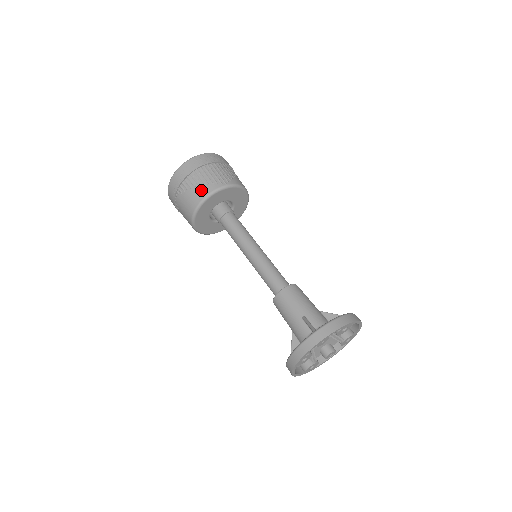
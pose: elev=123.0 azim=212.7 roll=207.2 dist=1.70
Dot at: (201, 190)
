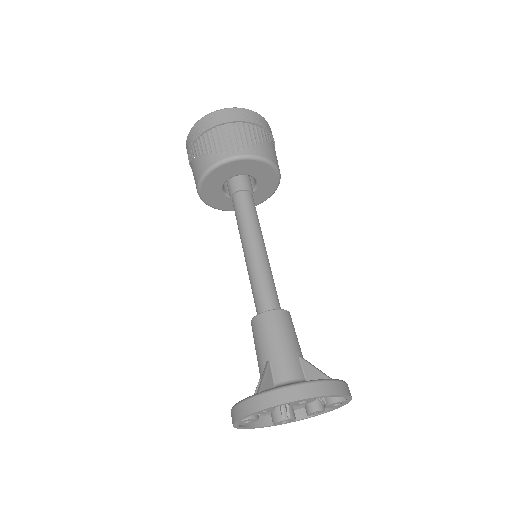
Dot at: (204, 160)
